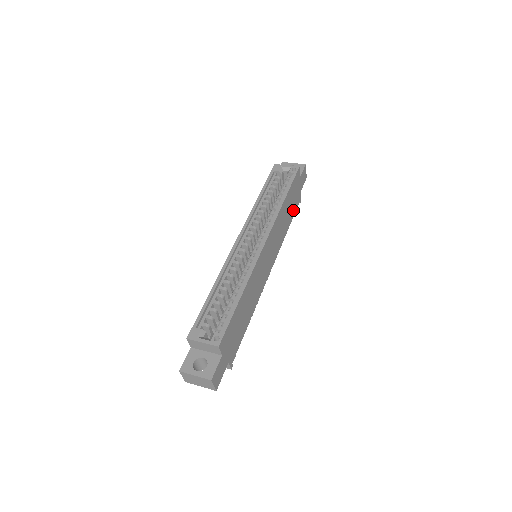
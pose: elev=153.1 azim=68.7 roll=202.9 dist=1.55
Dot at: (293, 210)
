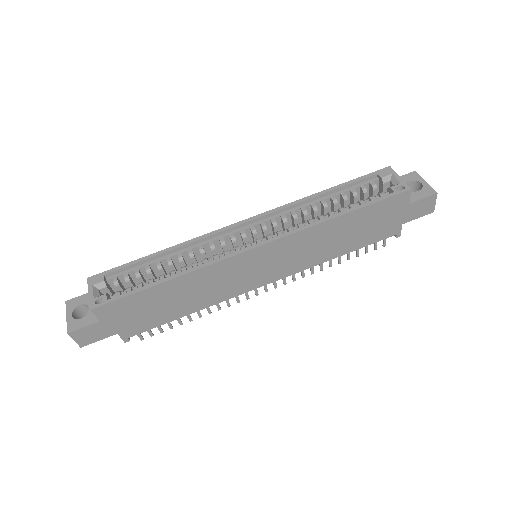
Dot at: (367, 238)
